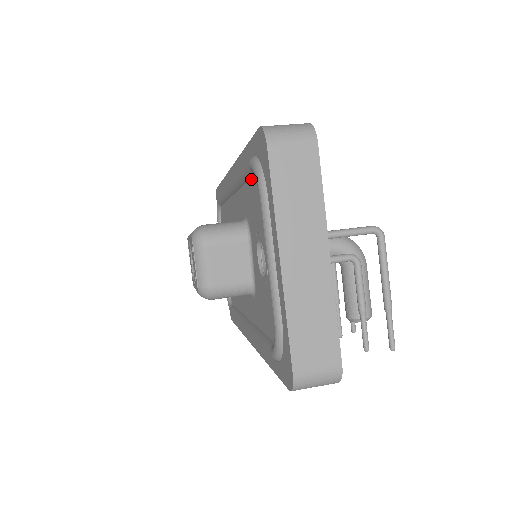
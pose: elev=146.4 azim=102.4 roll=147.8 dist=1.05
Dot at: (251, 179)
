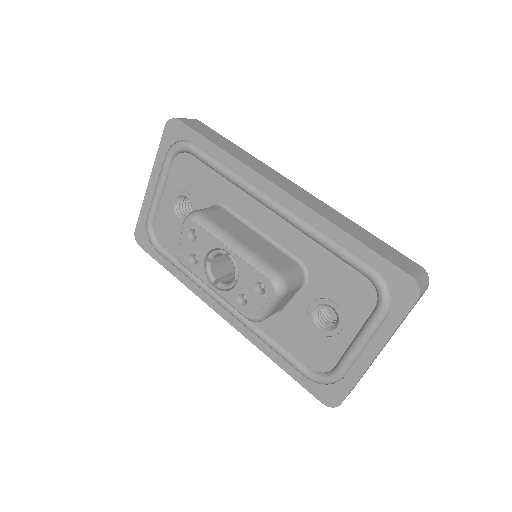
Dot at: (352, 269)
